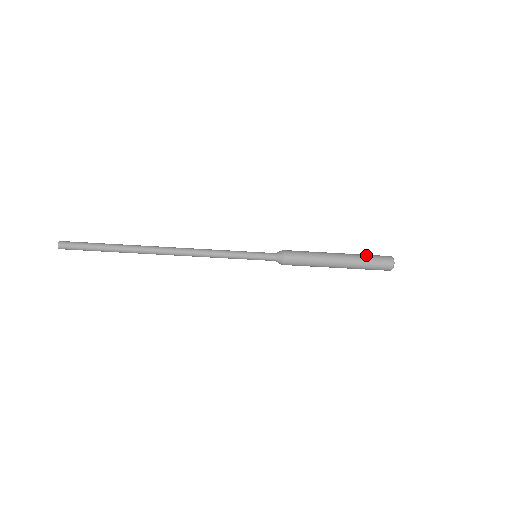
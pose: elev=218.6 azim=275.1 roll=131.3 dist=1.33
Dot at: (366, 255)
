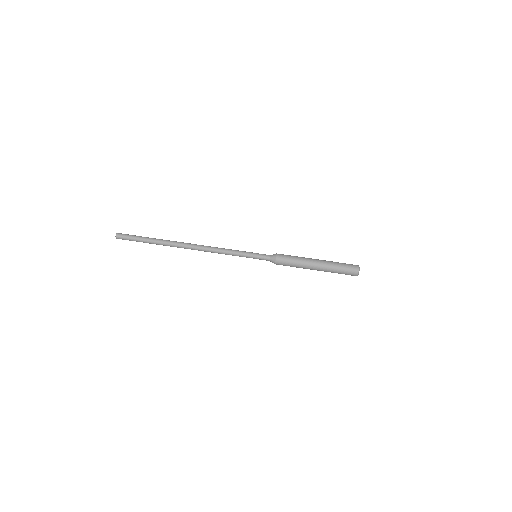
Dot at: occluded
